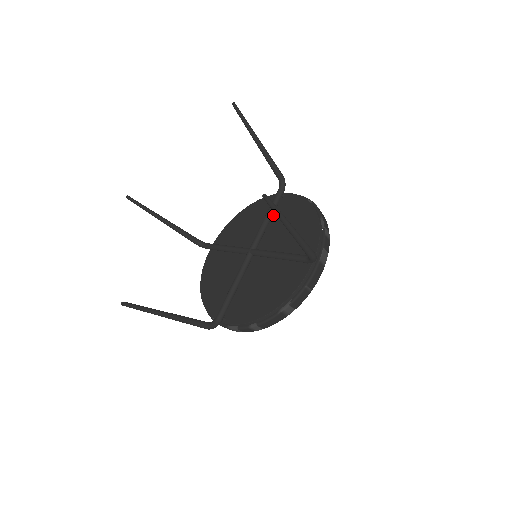
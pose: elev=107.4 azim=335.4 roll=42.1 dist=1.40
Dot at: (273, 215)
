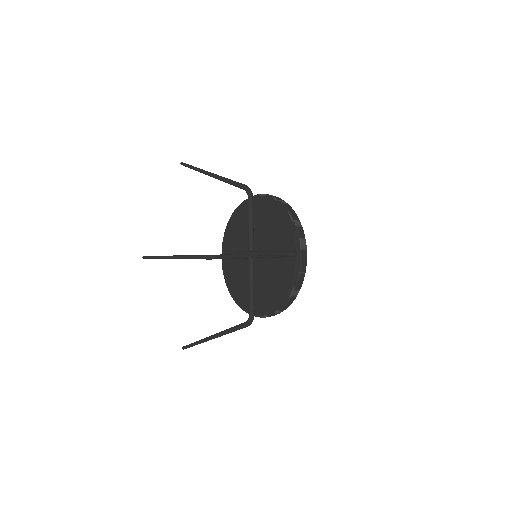
Dot at: (254, 218)
